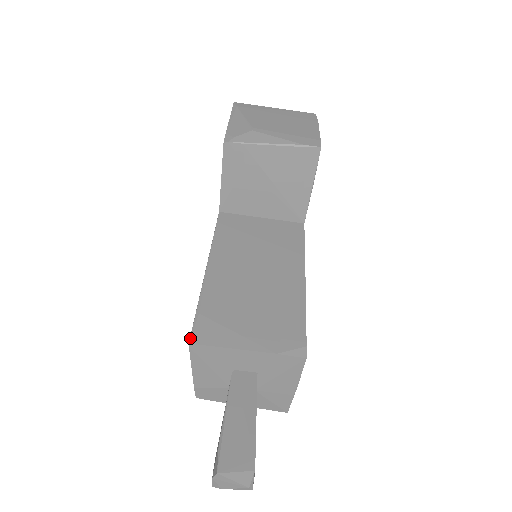
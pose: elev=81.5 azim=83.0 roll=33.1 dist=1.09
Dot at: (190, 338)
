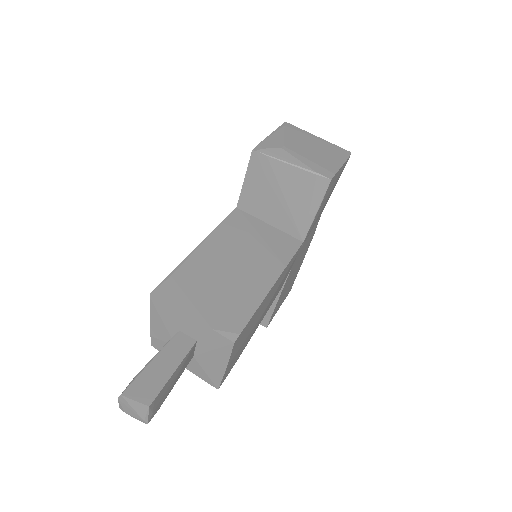
Dot at: (153, 290)
